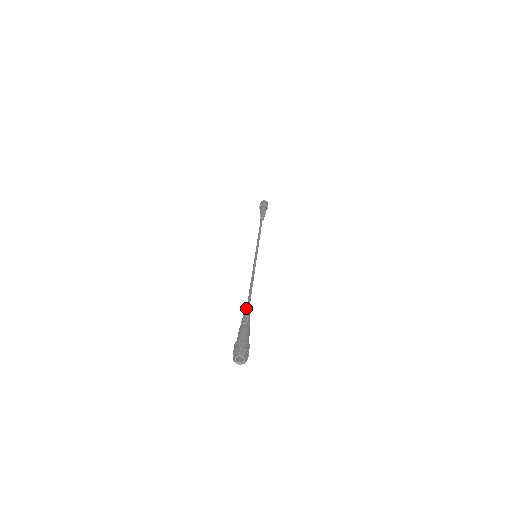
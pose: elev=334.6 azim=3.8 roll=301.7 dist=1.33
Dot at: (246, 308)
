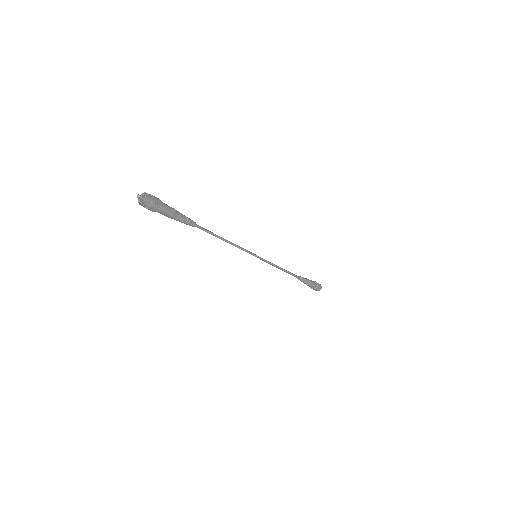
Dot at: (195, 225)
